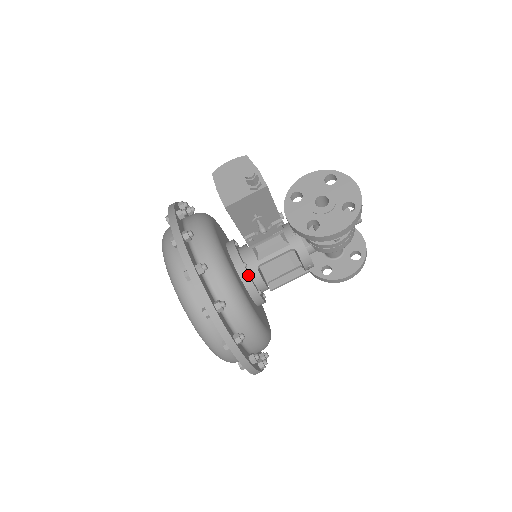
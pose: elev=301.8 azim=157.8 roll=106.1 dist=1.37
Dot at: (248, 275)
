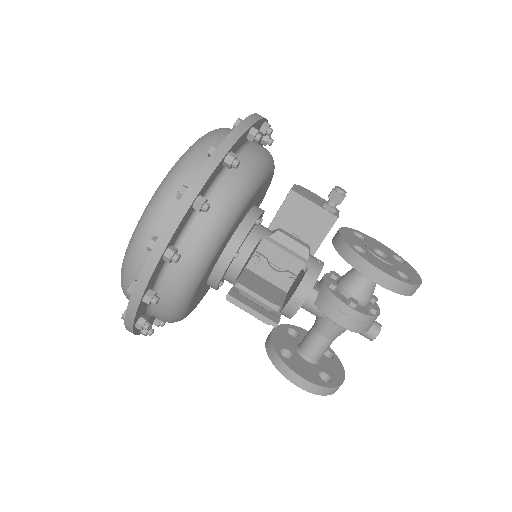
Dot at: (253, 224)
